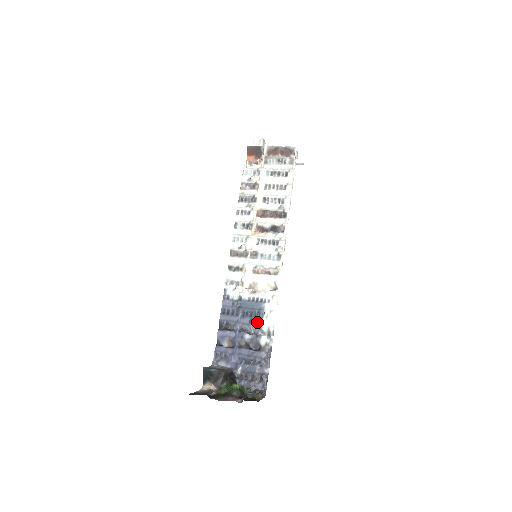
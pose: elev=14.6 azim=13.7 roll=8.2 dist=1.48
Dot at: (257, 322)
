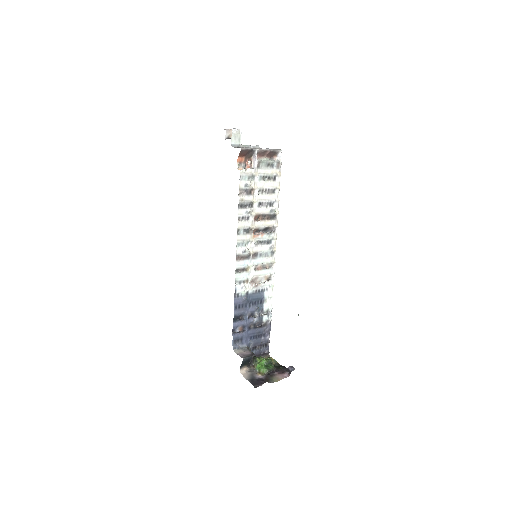
Dot at: (260, 307)
